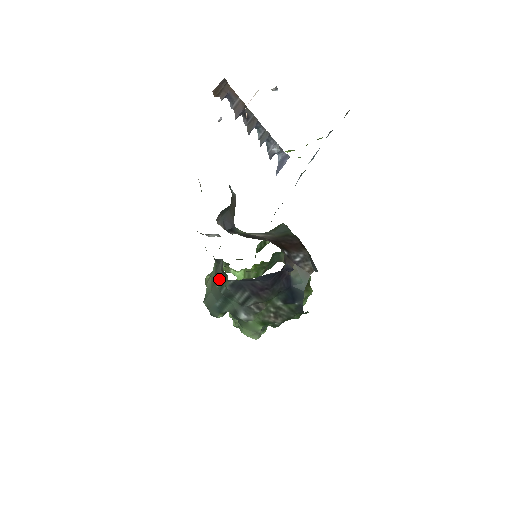
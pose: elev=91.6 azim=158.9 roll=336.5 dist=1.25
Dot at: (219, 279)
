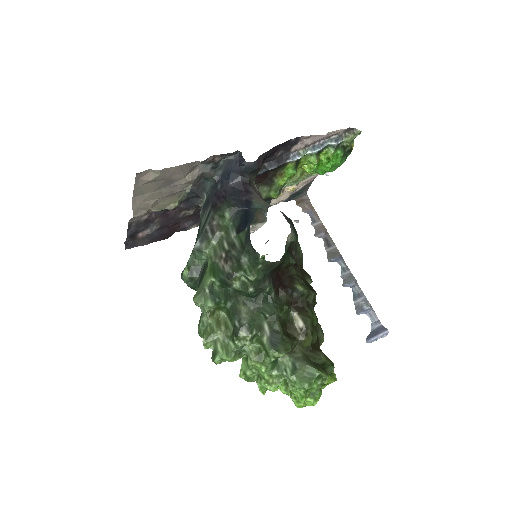
Dot at: occluded
